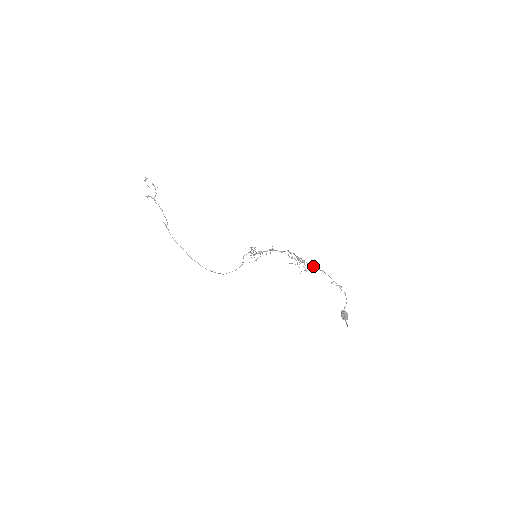
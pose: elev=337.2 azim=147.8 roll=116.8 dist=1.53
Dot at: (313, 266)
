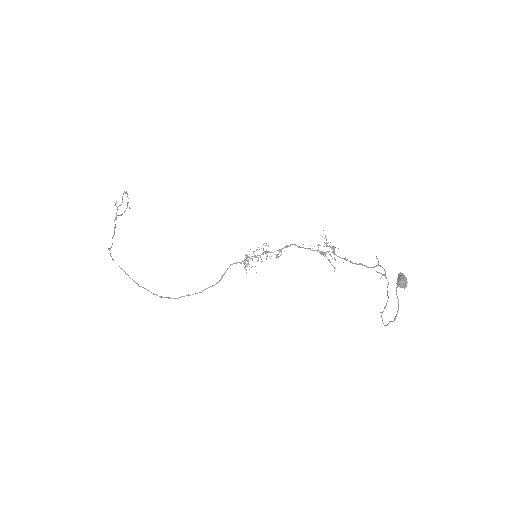
Dot at: (343, 258)
